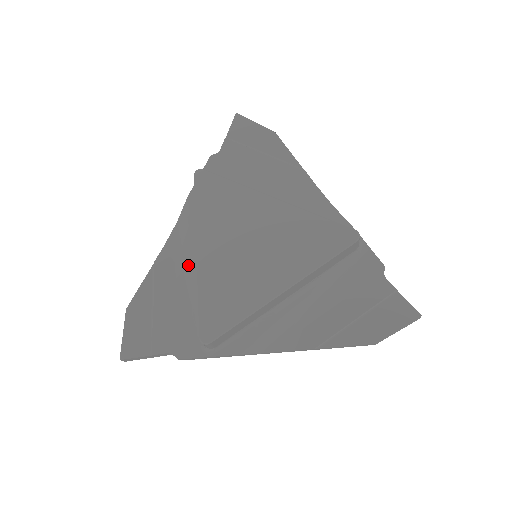
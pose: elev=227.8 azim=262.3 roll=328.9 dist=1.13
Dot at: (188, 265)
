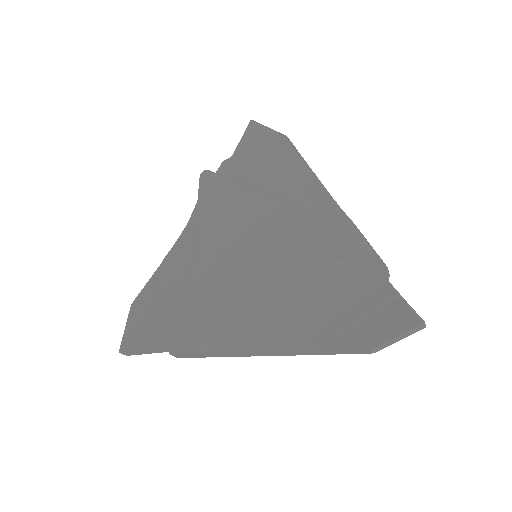
Dot at: occluded
